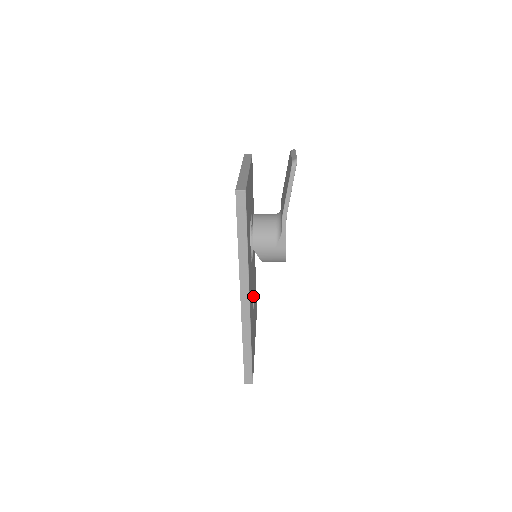
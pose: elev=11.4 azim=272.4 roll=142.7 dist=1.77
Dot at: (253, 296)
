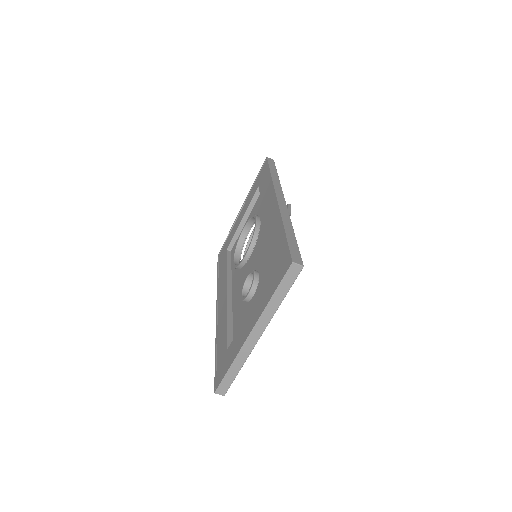
Dot at: occluded
